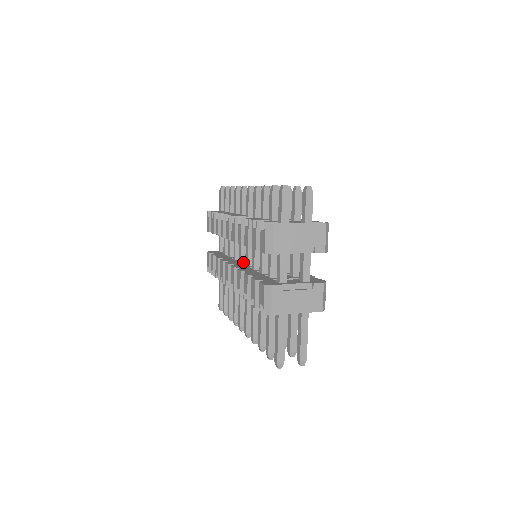
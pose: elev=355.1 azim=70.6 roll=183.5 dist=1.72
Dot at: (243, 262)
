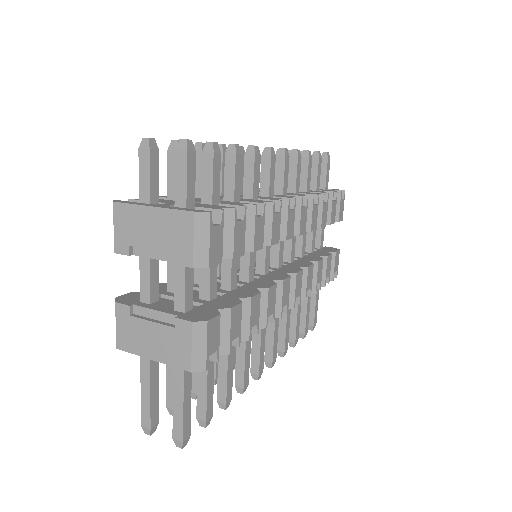
Dot at: occluded
